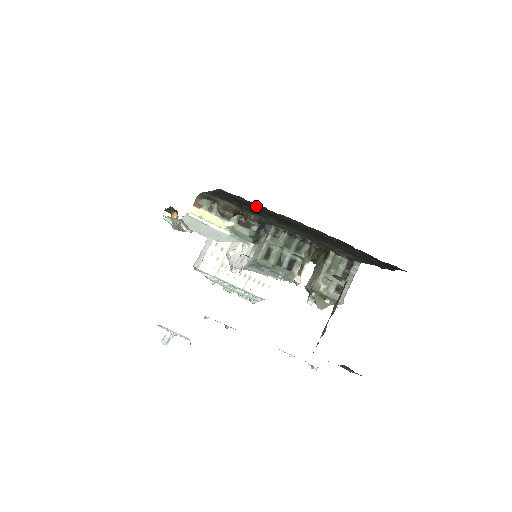
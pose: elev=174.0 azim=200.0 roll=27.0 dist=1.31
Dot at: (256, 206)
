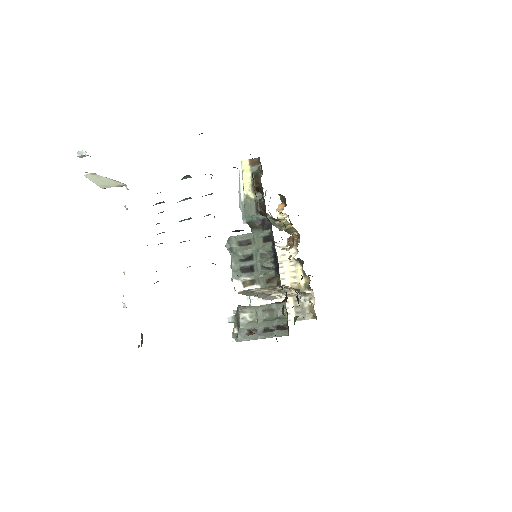
Dot at: occluded
